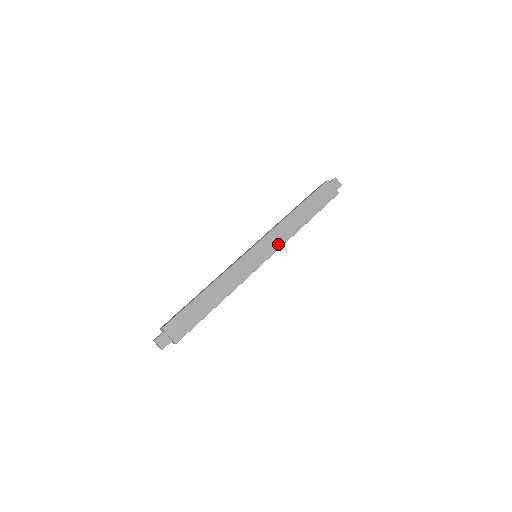
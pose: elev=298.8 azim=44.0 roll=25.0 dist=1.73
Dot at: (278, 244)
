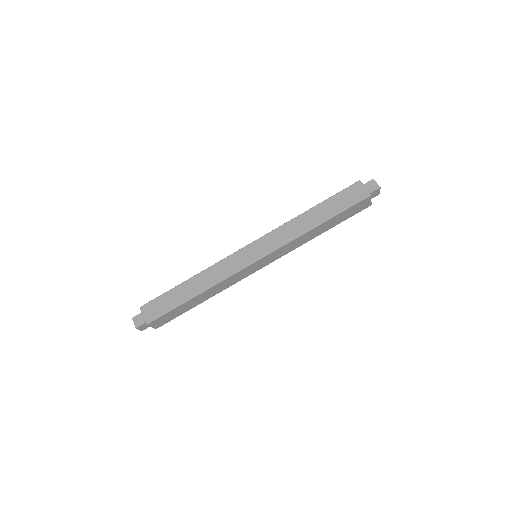
Dot at: (283, 254)
